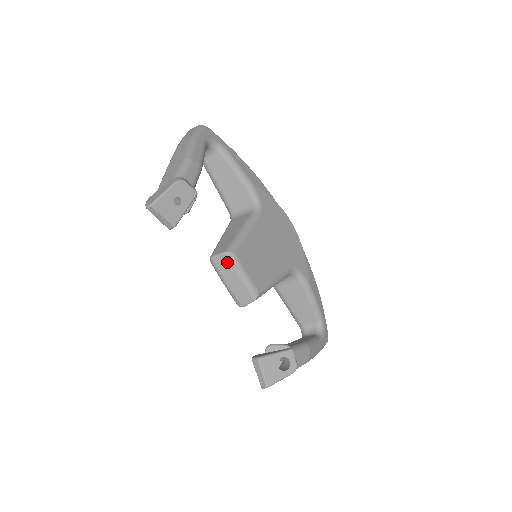
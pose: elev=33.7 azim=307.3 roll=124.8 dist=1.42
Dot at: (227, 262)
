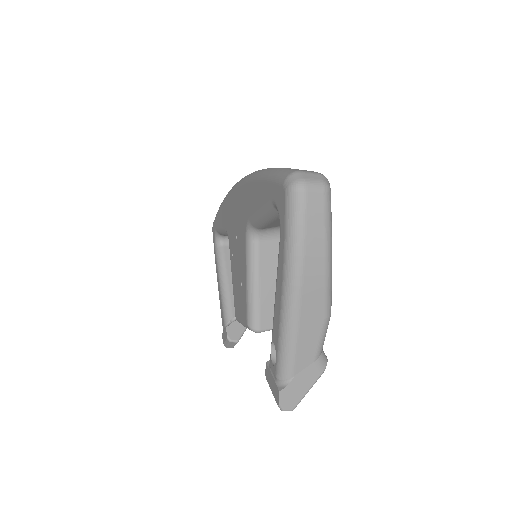
Dot at: occluded
